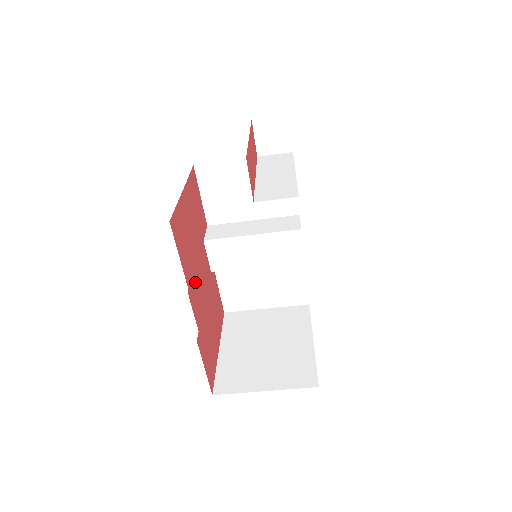
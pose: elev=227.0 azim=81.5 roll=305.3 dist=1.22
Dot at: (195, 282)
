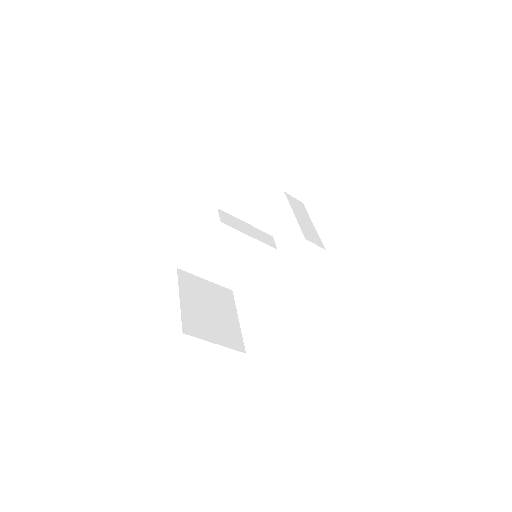
Dot at: occluded
